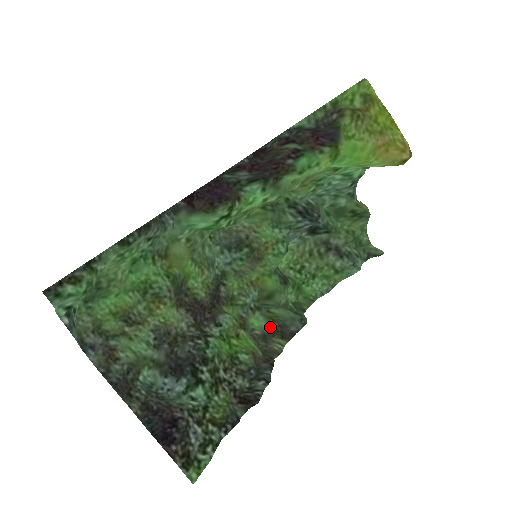
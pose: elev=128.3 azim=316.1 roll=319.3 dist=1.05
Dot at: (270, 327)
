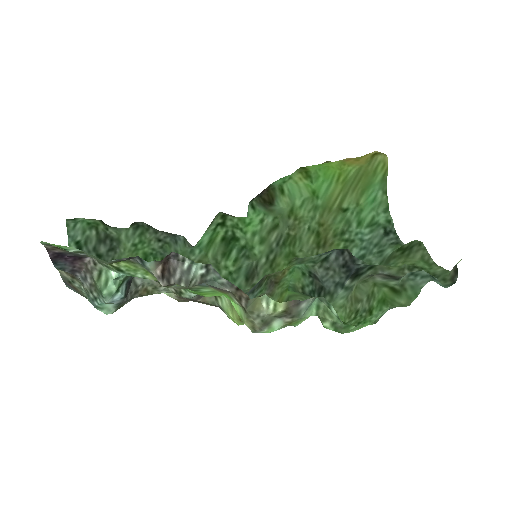
Dot at: (280, 322)
